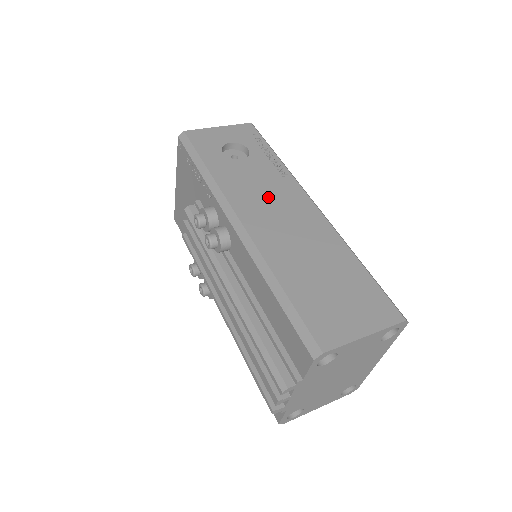
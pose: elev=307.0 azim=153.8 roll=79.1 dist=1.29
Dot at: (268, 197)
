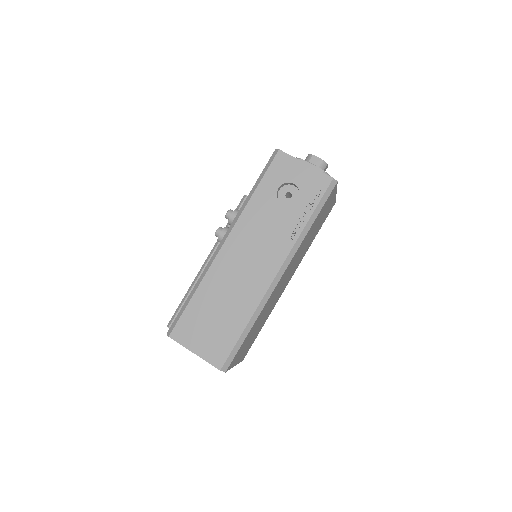
Dot at: (258, 244)
